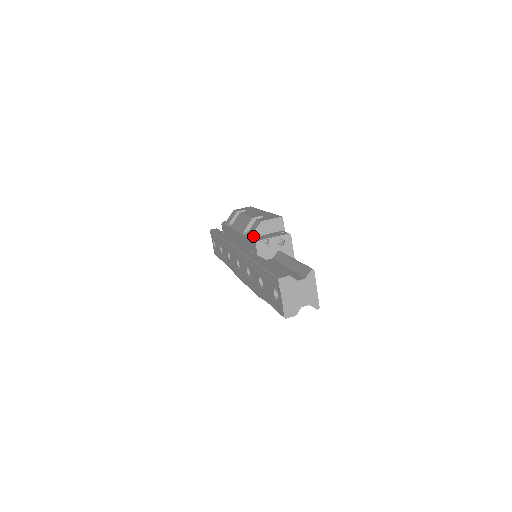
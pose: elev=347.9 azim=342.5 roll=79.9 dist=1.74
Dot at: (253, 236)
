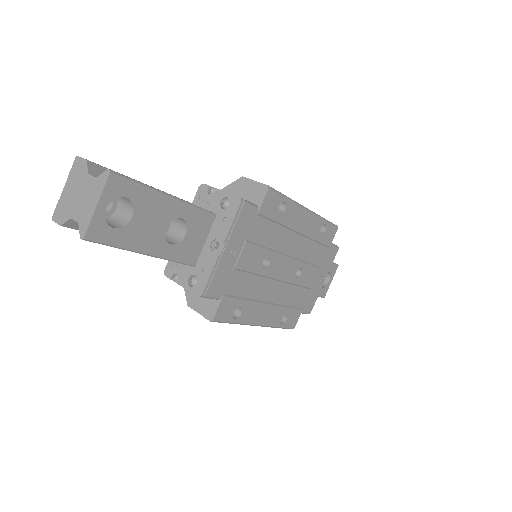
Dot at: (224, 190)
